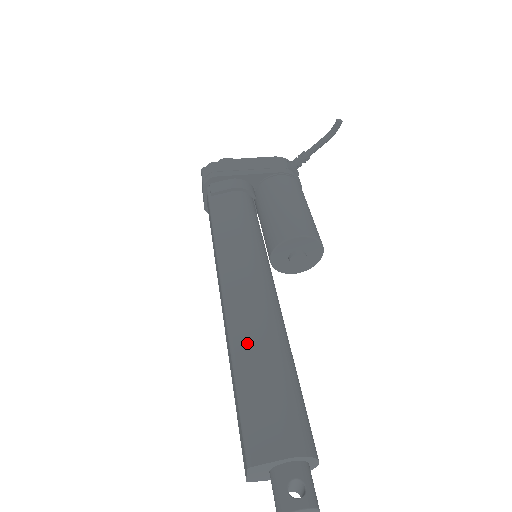
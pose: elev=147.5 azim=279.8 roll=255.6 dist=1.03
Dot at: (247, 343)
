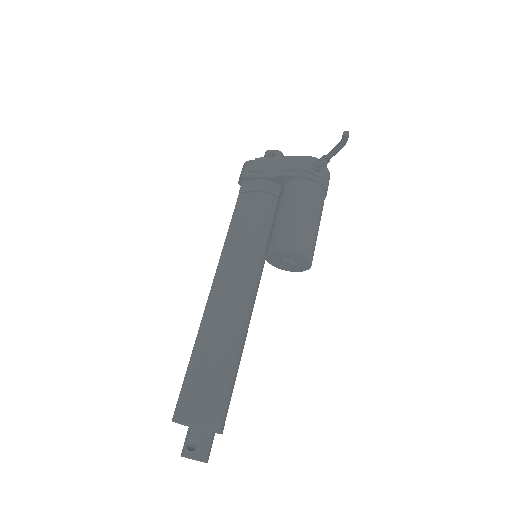
Dot at: (206, 335)
